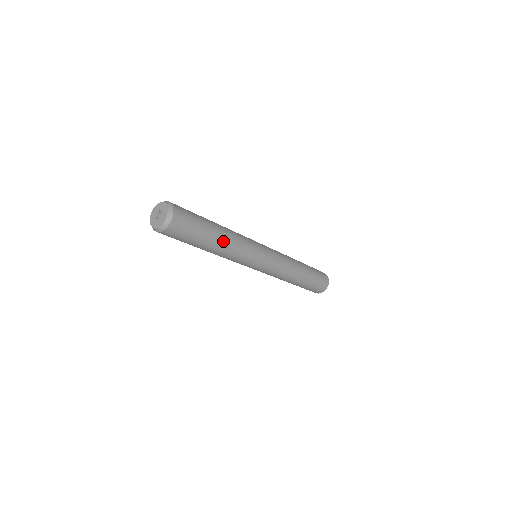
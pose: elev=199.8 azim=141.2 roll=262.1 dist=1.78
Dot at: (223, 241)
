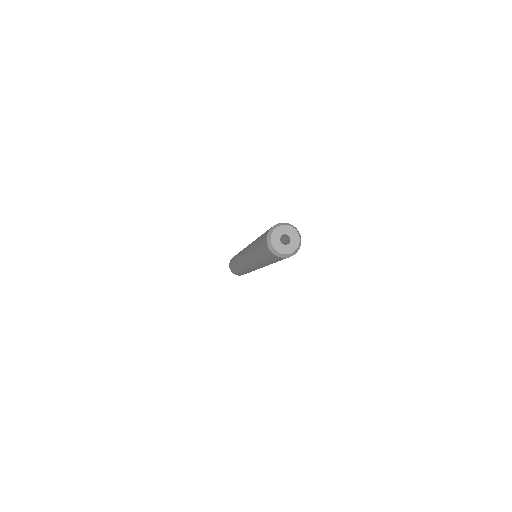
Dot at: occluded
